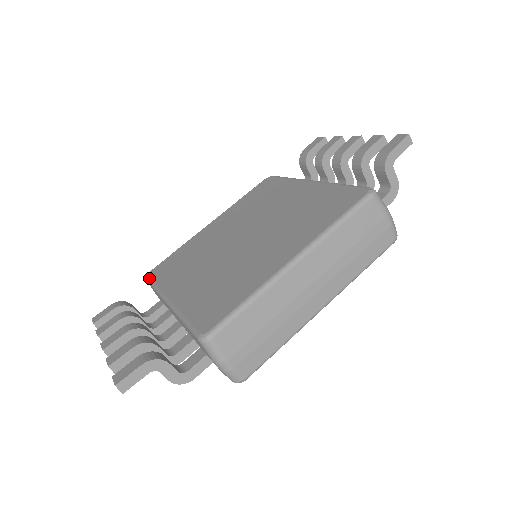
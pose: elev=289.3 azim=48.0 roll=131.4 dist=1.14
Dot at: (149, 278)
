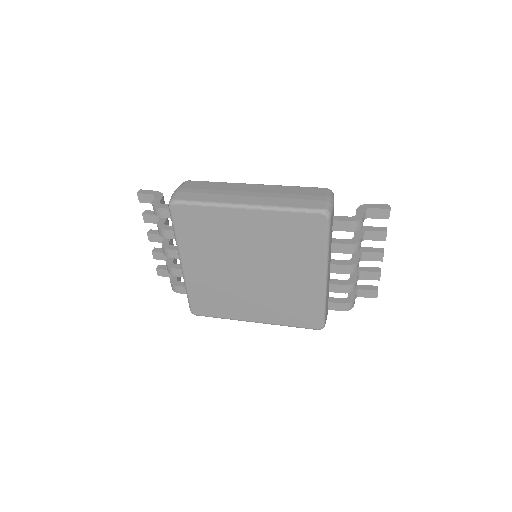
Dot at: occluded
